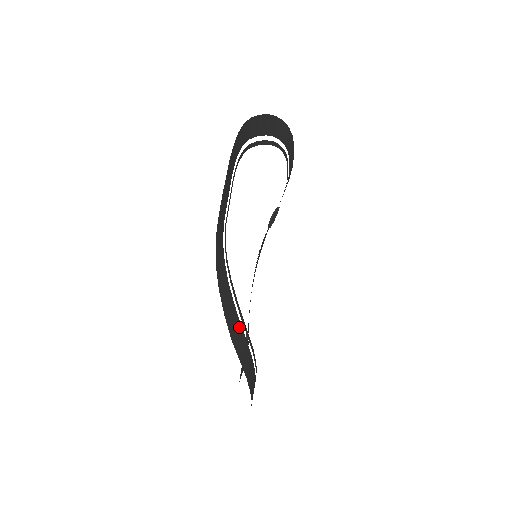
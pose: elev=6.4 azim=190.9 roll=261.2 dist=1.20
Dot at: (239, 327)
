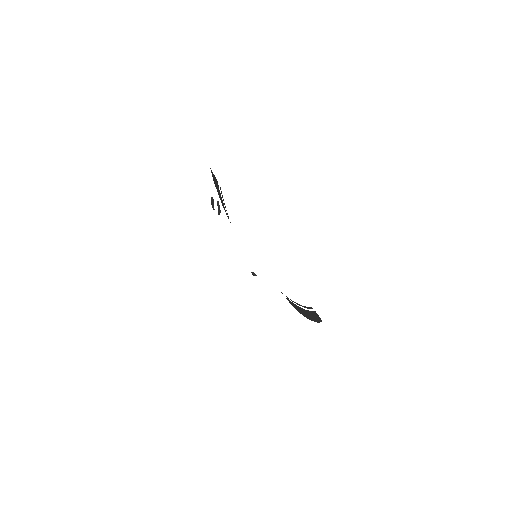
Dot at: (312, 313)
